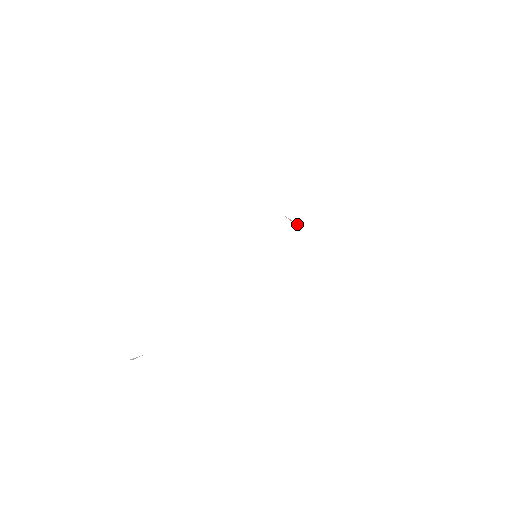
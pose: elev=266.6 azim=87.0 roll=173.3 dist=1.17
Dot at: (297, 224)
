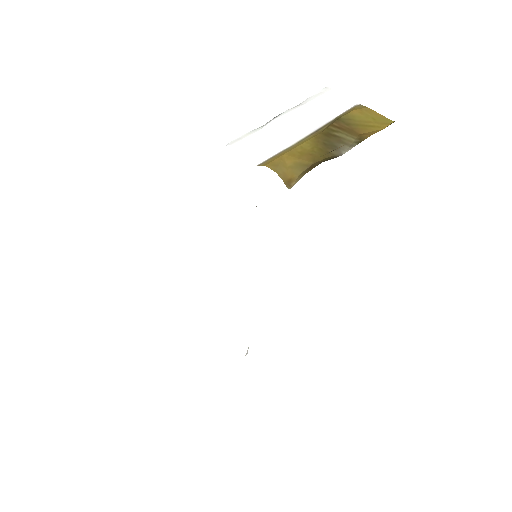
Dot at: occluded
